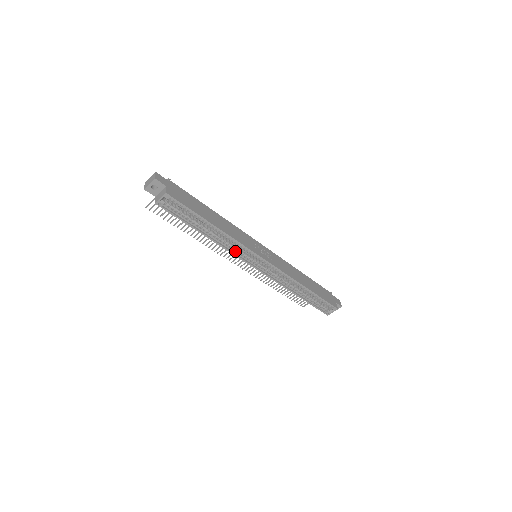
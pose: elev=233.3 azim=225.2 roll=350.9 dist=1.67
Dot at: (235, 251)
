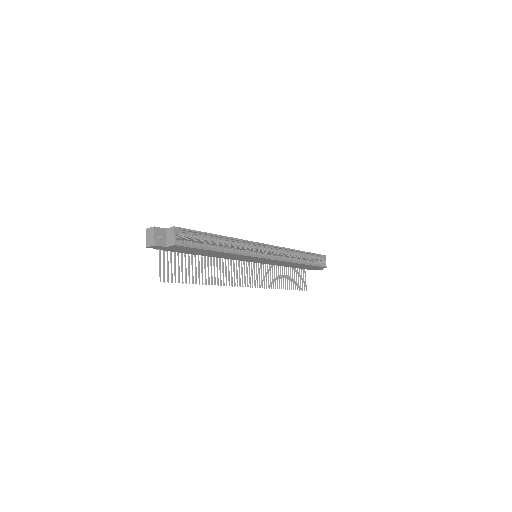
Dot at: (247, 254)
